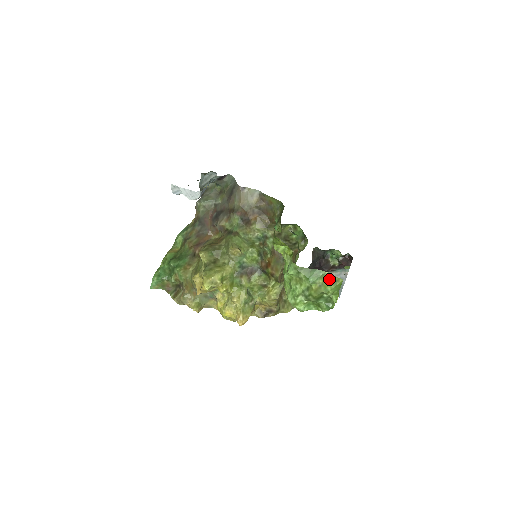
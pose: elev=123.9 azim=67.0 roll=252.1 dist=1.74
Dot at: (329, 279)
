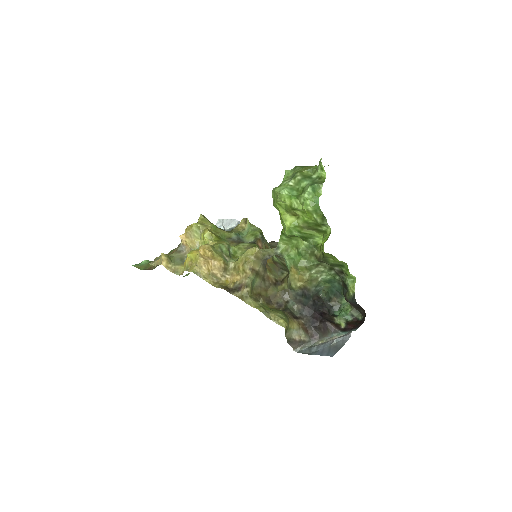
Dot at: occluded
